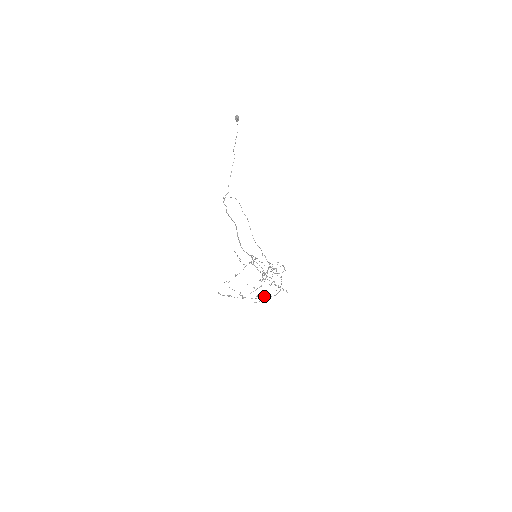
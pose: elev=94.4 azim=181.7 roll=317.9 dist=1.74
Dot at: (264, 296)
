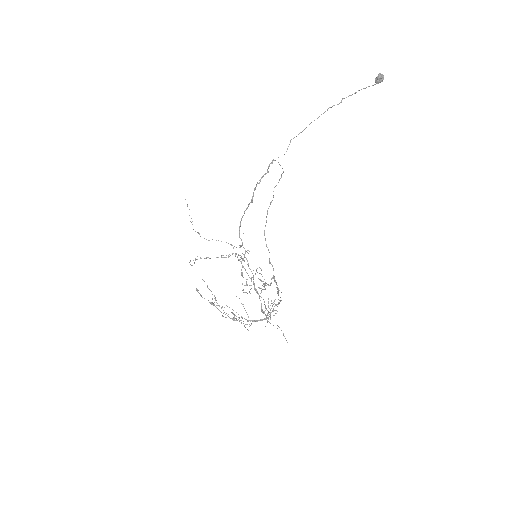
Dot at: (251, 323)
